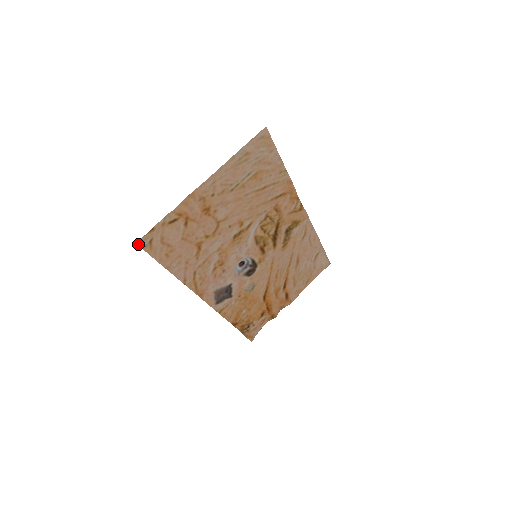
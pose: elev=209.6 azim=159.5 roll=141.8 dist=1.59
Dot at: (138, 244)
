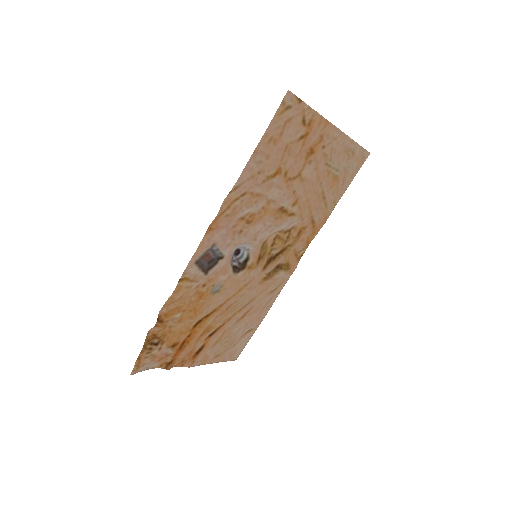
Dot at: (286, 93)
